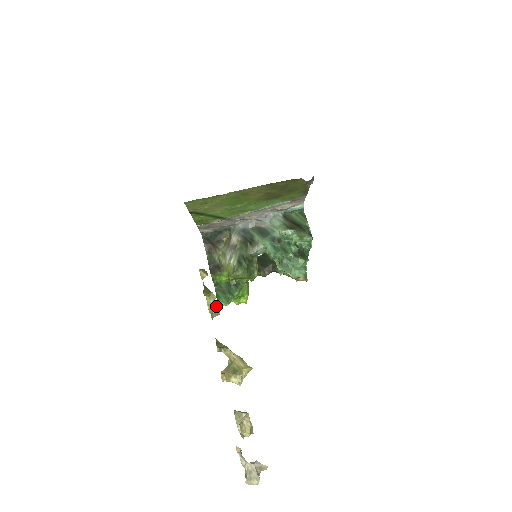
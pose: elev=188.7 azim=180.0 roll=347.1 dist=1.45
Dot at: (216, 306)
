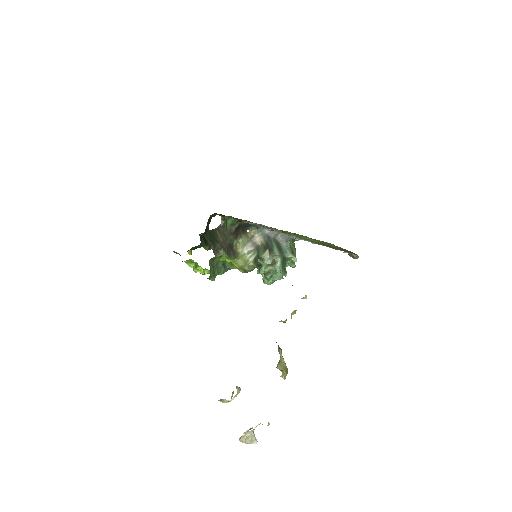
Dot at: occluded
